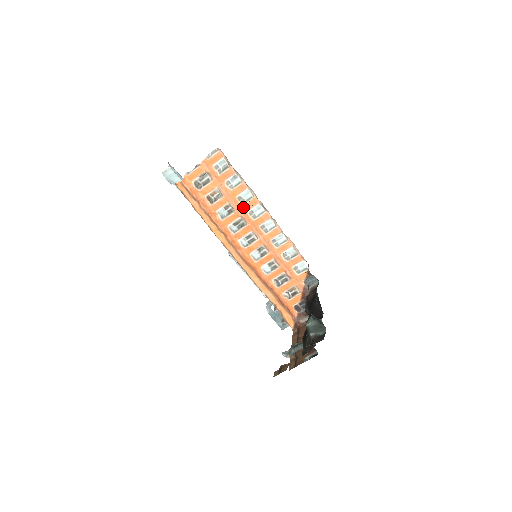
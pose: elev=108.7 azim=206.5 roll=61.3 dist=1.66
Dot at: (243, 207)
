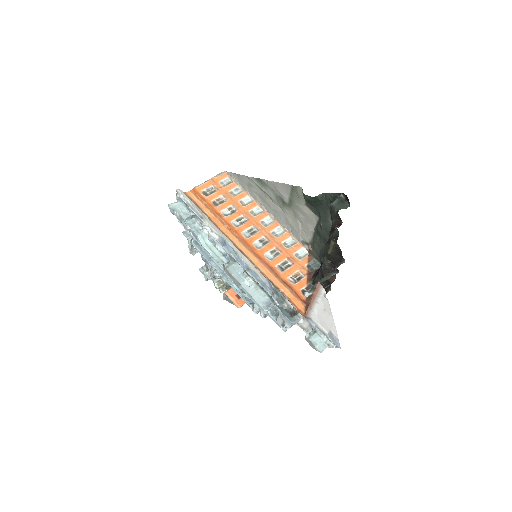
Dot at: (245, 208)
